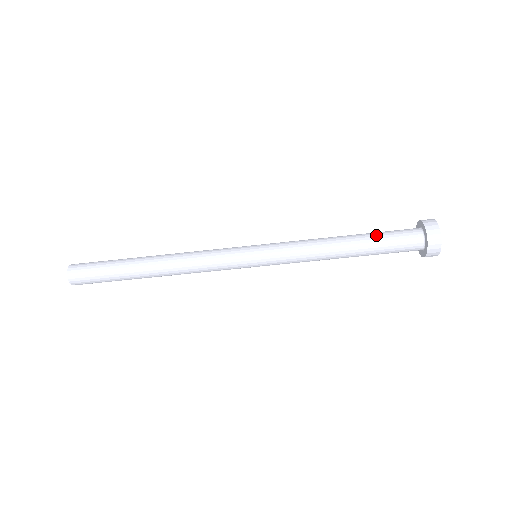
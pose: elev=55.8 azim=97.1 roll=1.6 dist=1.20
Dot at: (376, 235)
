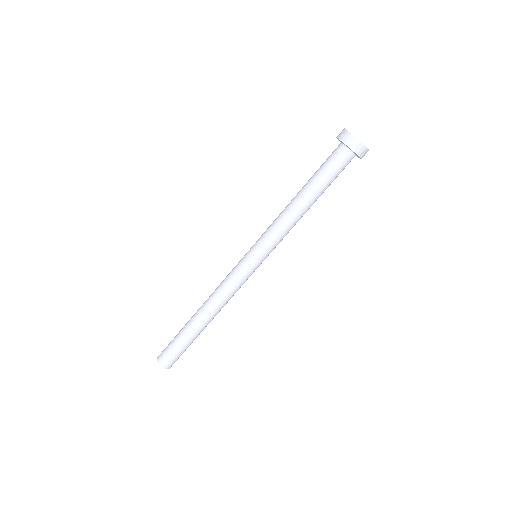
Dot at: (316, 175)
